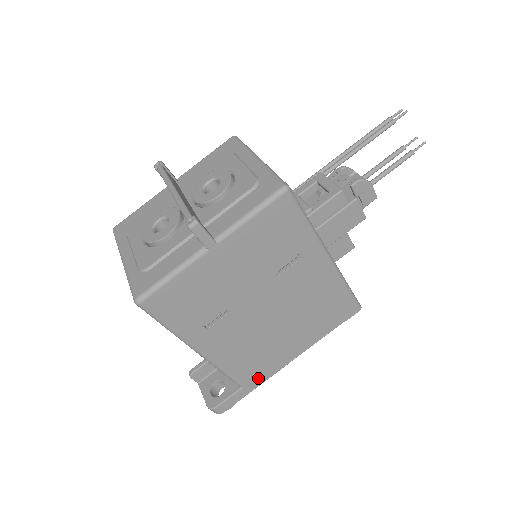
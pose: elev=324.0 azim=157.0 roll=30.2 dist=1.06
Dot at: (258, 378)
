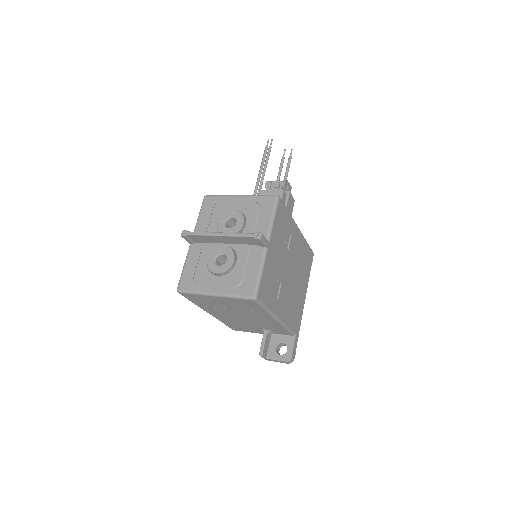
Dot at: (298, 324)
